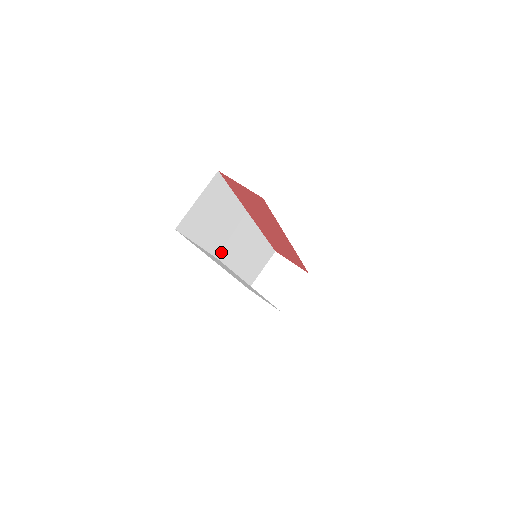
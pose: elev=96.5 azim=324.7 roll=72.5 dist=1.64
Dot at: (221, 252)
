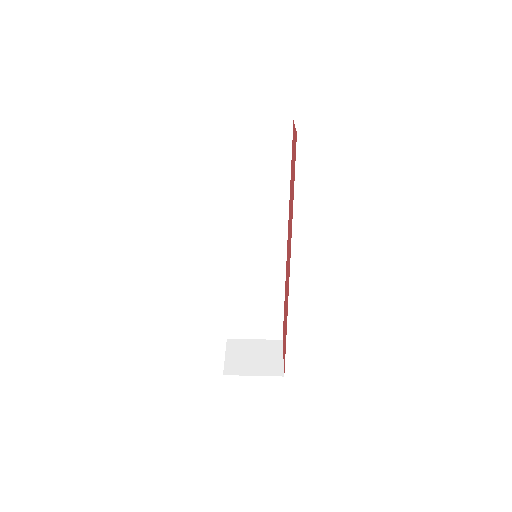
Dot at: (238, 224)
